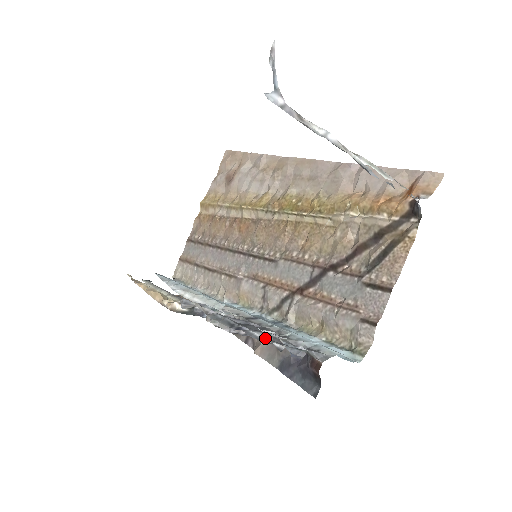
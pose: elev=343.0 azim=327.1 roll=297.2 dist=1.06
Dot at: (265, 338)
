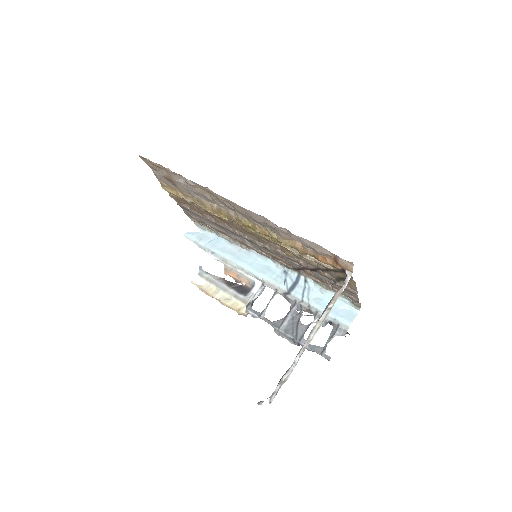
Dot at: occluded
